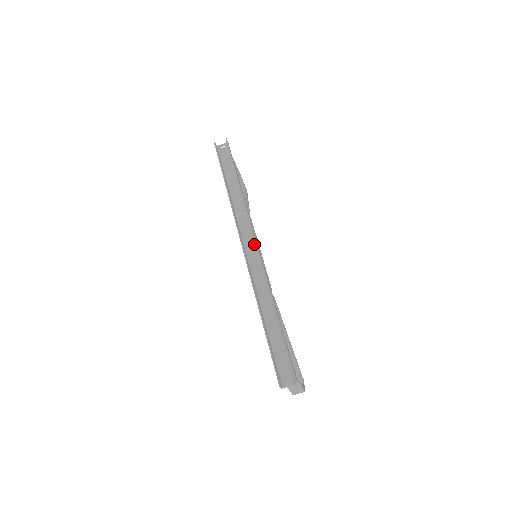
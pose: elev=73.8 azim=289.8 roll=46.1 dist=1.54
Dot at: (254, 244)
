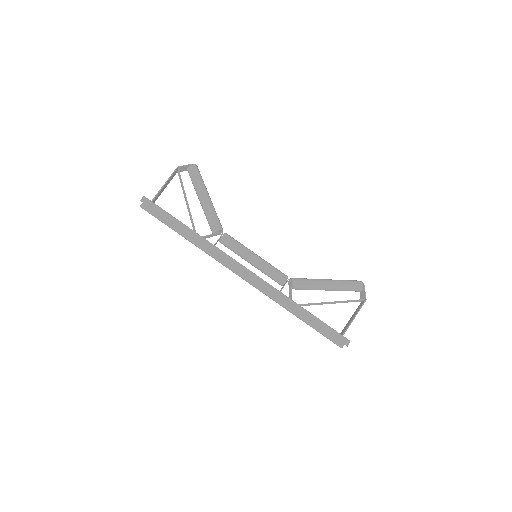
Dot at: (246, 271)
